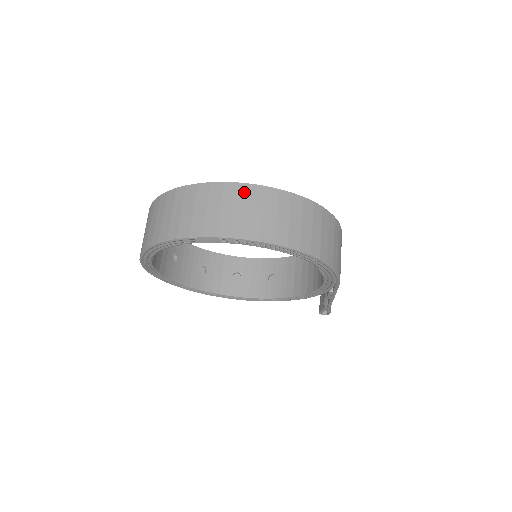
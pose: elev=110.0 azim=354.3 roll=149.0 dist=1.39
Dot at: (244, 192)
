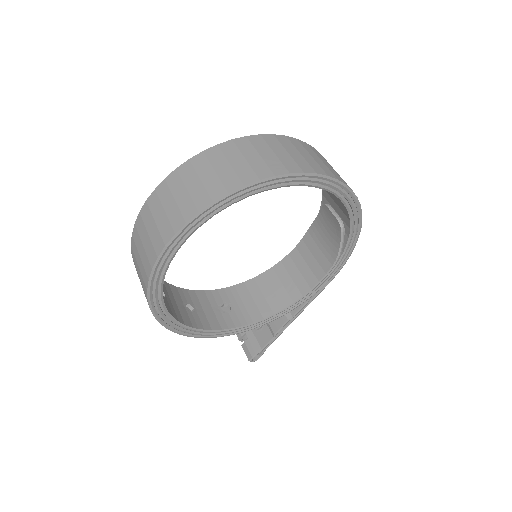
Dot at: (316, 151)
